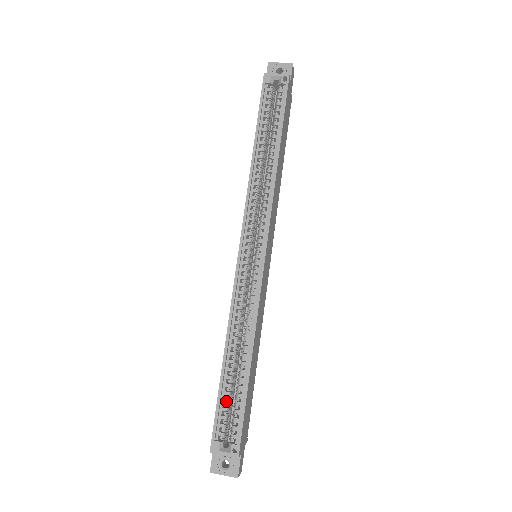
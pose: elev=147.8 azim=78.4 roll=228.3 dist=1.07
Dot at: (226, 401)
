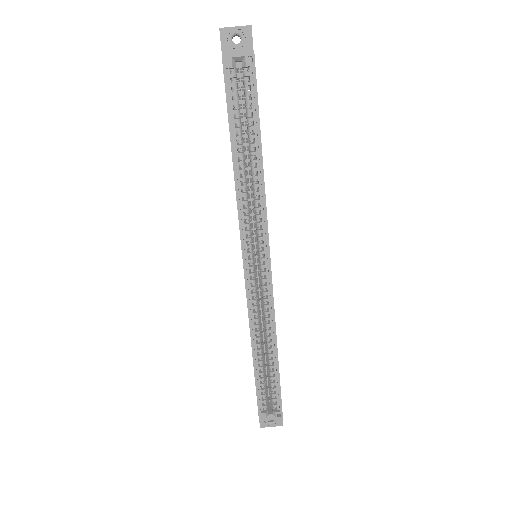
Dot at: (263, 385)
